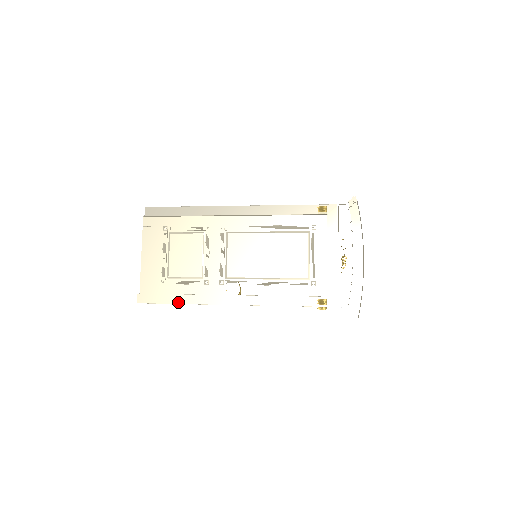
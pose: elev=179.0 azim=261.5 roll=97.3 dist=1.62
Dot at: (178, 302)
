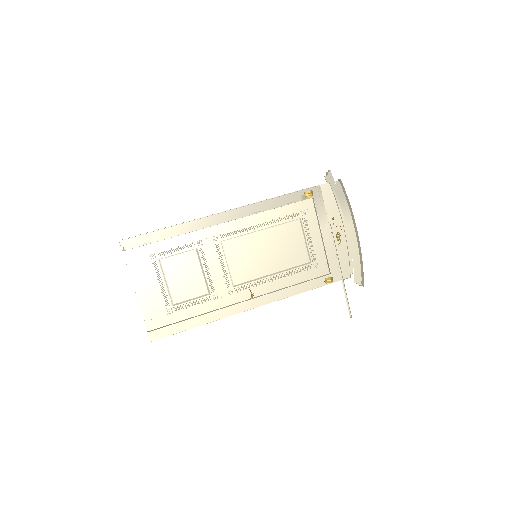
Dot at: (194, 326)
